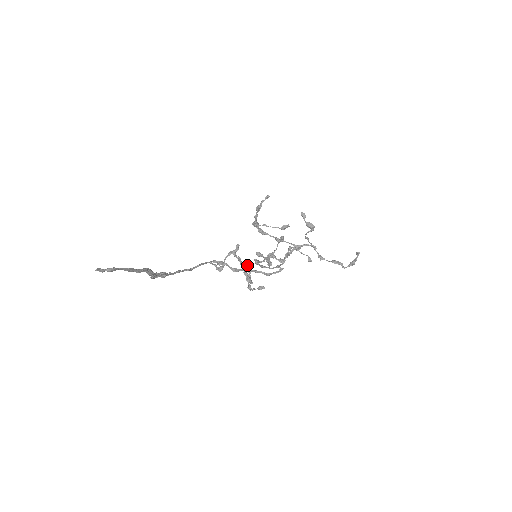
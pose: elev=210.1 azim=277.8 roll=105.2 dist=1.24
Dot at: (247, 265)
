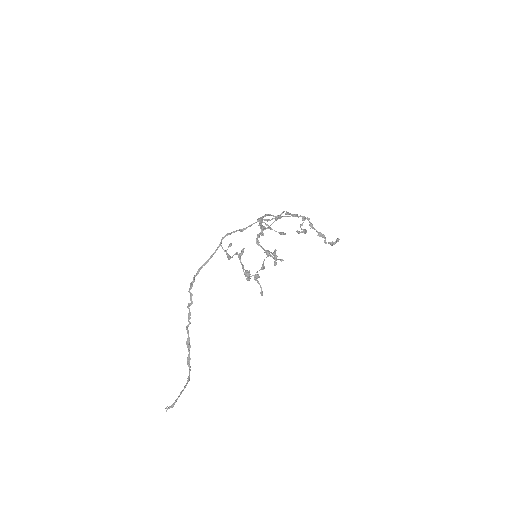
Dot at: (247, 275)
